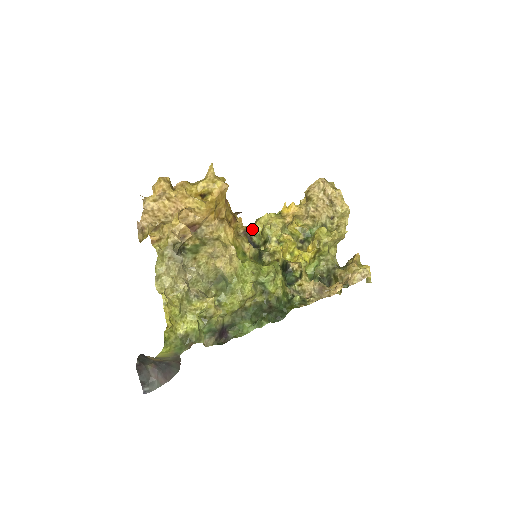
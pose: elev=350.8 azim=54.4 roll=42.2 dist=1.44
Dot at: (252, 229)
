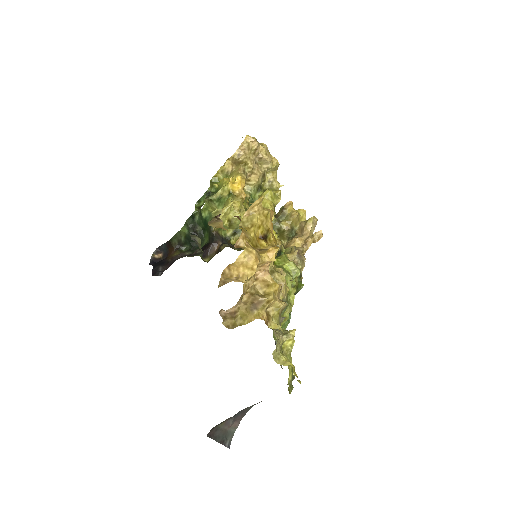
Dot at: occluded
